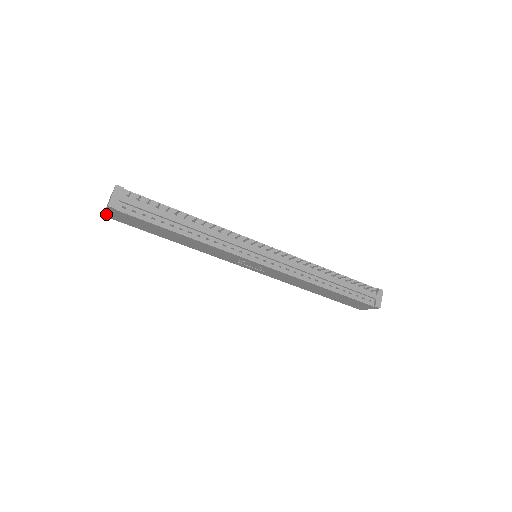
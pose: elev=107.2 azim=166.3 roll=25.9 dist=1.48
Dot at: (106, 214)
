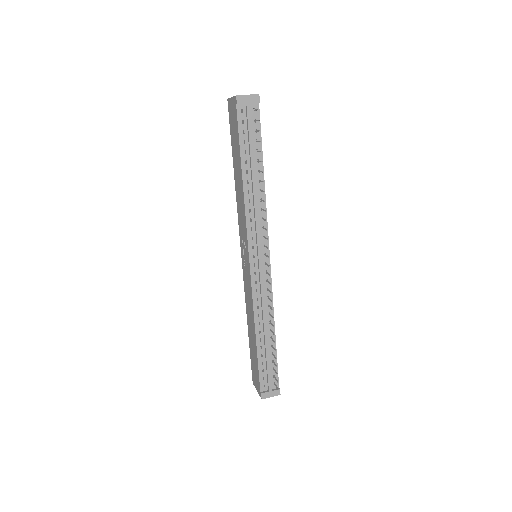
Dot at: (230, 100)
